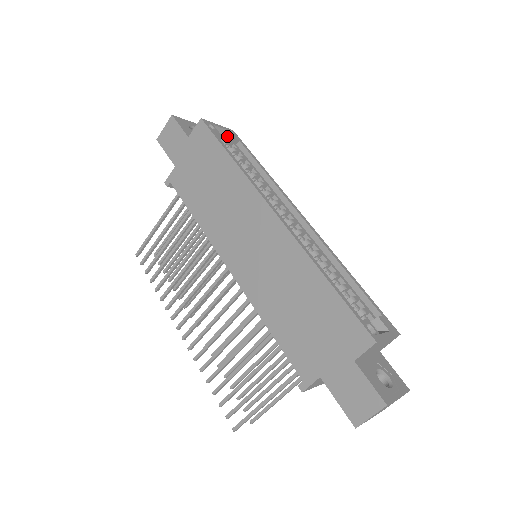
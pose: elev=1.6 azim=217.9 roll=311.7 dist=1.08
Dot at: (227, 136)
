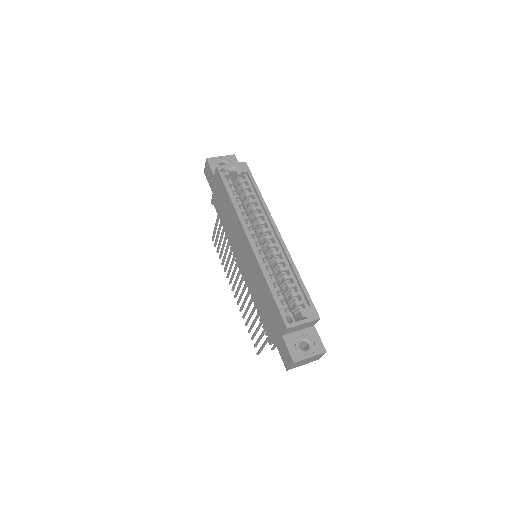
Dot at: (238, 171)
